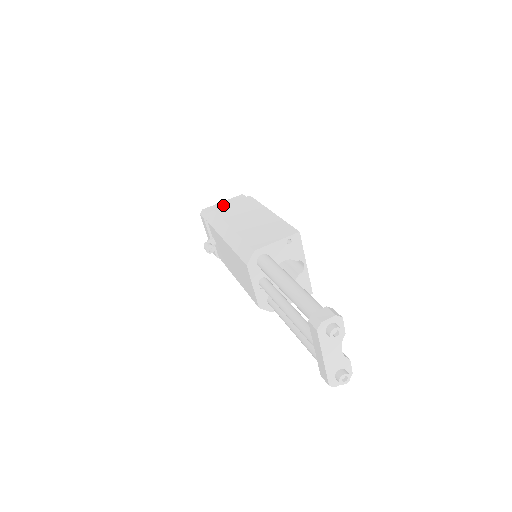
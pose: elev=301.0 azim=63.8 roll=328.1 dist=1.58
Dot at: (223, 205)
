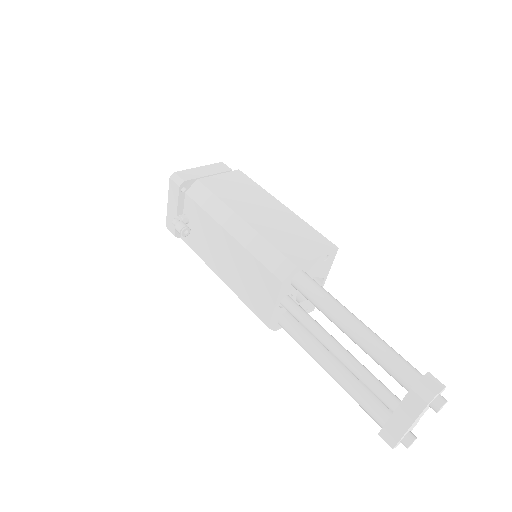
Dot at: (203, 173)
